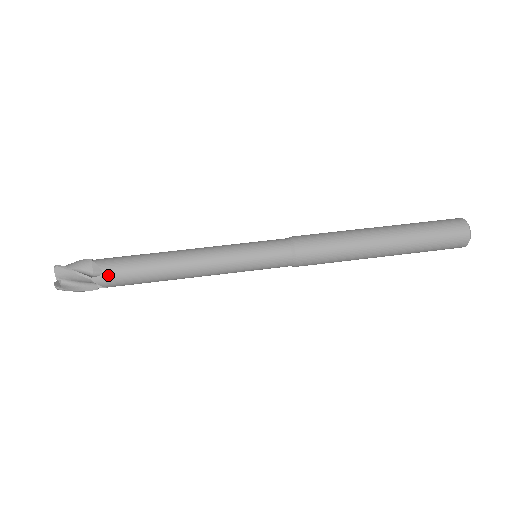
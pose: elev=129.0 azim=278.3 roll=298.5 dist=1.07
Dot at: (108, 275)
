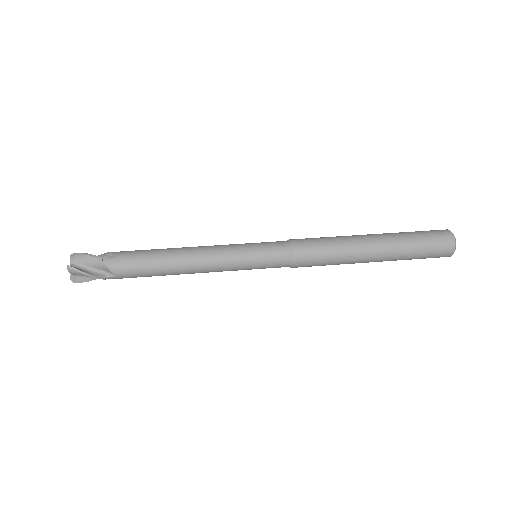
Dot at: (118, 258)
